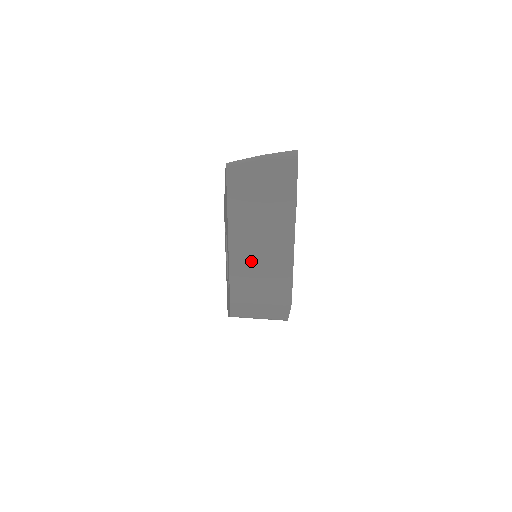
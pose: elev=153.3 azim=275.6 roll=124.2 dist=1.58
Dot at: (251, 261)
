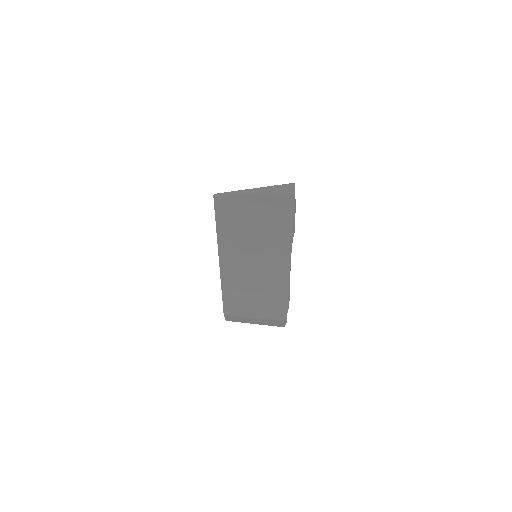
Dot at: (244, 283)
